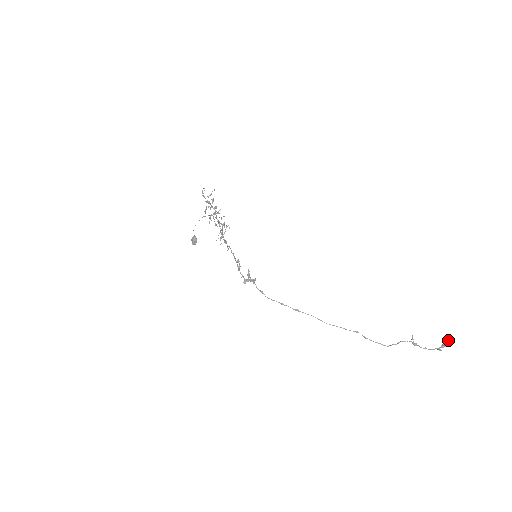
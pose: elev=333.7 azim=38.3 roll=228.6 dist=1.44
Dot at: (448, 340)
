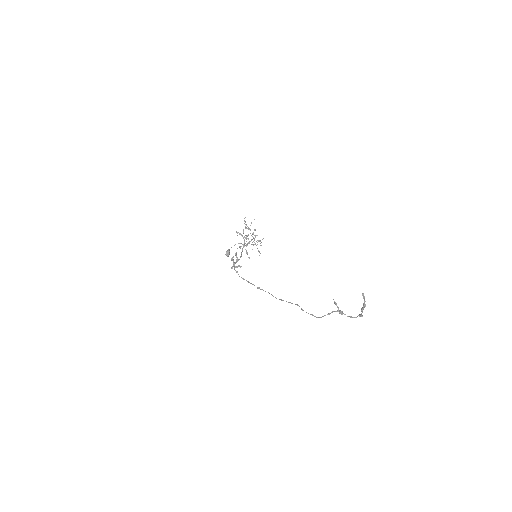
Dot at: occluded
